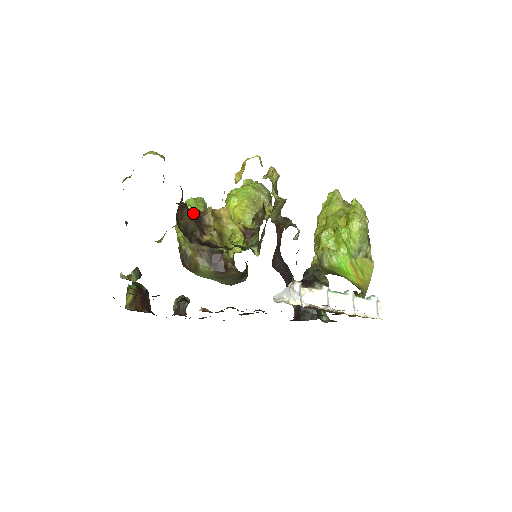
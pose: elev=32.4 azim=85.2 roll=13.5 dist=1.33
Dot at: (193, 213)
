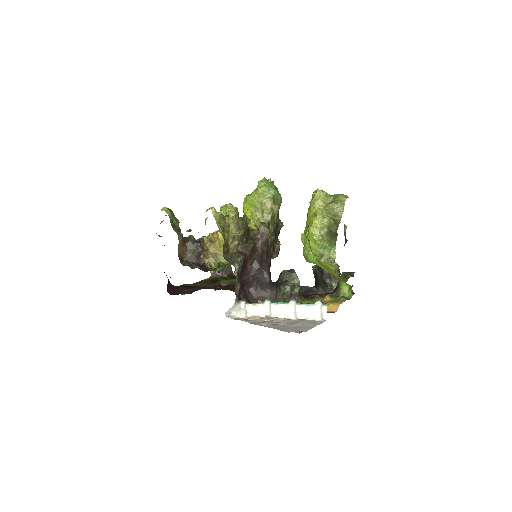
Dot at: (196, 243)
